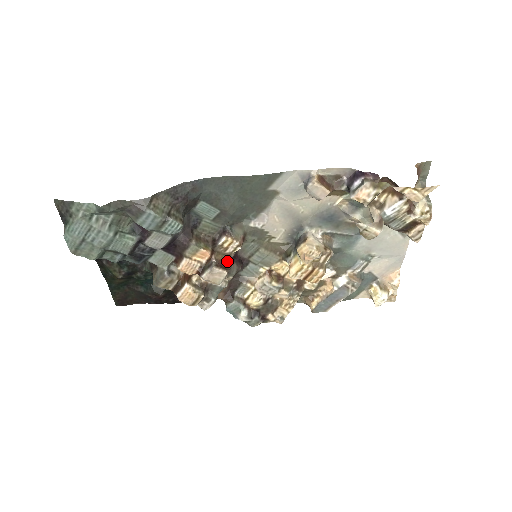
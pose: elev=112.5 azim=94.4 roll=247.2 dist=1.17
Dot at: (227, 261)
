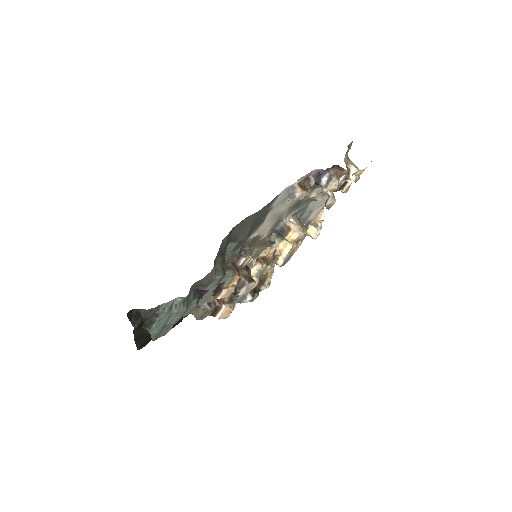
Dot at: (246, 273)
